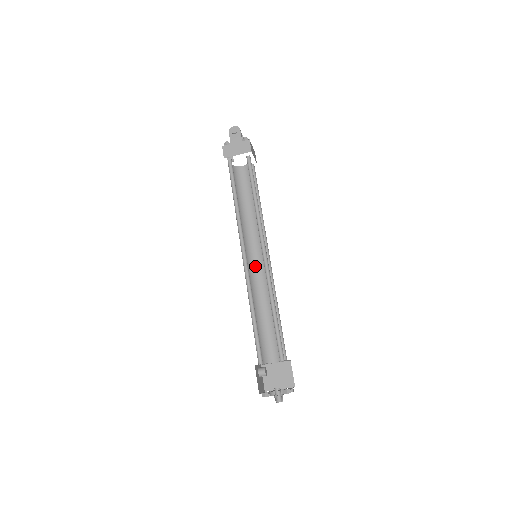
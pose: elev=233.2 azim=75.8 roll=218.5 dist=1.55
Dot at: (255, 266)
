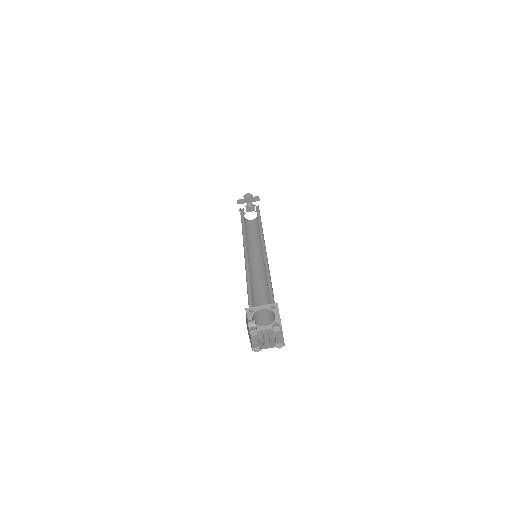
Dot at: (254, 267)
